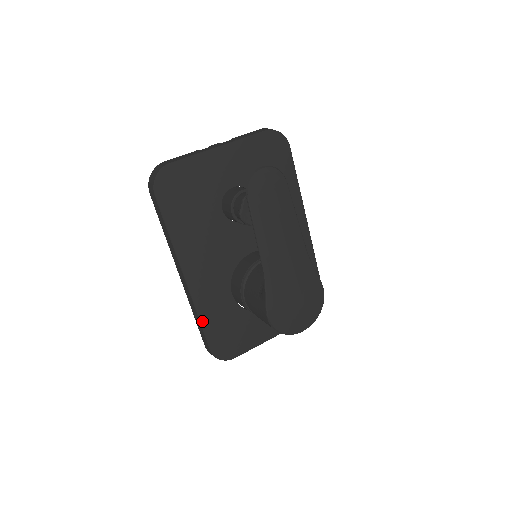
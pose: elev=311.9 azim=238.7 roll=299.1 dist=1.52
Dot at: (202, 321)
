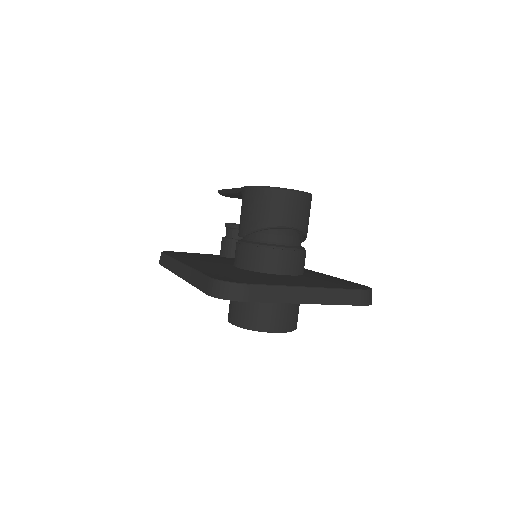
Dot at: (199, 270)
